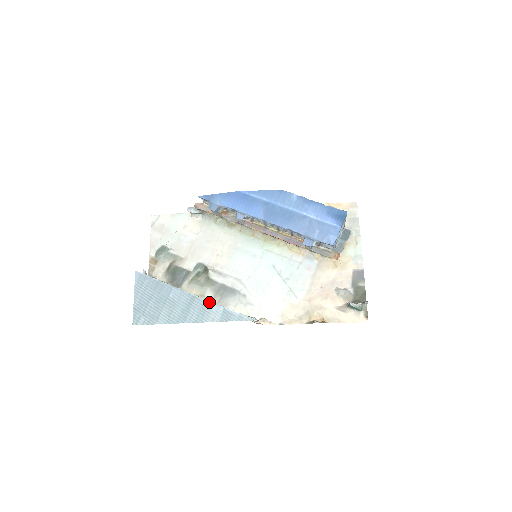
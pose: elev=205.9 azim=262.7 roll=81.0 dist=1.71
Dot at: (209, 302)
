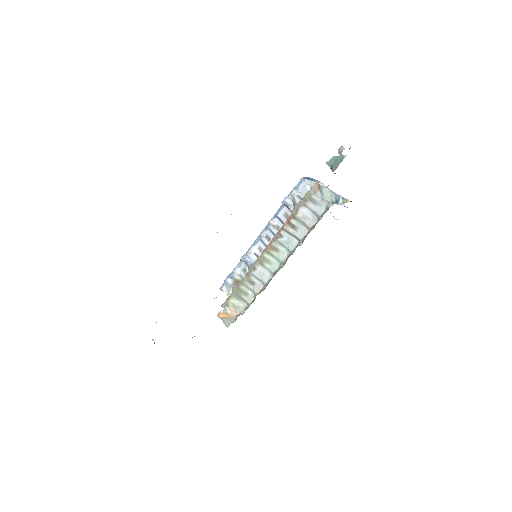
Dot at: occluded
